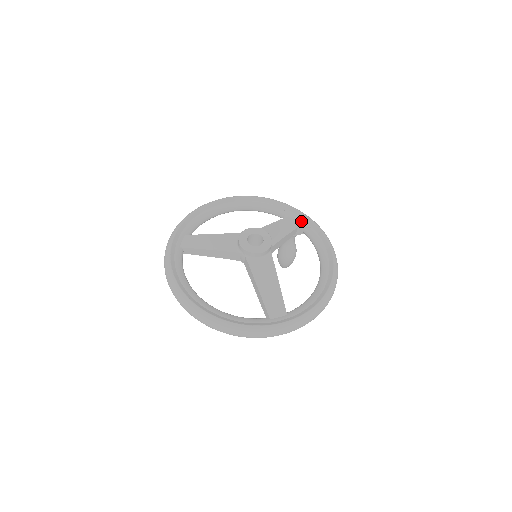
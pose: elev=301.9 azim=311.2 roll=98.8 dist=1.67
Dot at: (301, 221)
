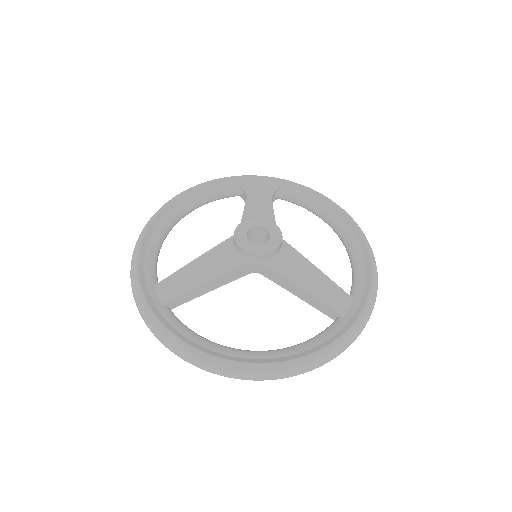
Dot at: (266, 186)
